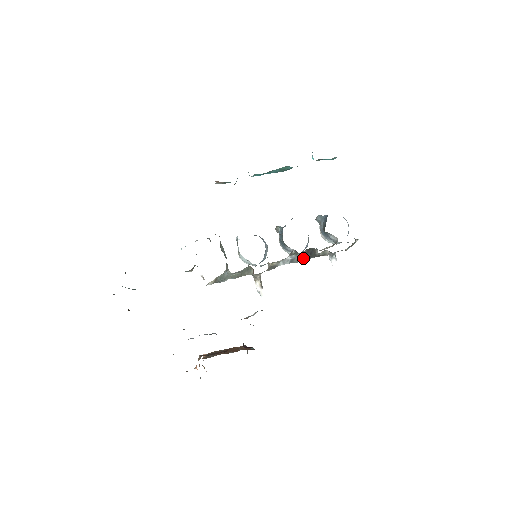
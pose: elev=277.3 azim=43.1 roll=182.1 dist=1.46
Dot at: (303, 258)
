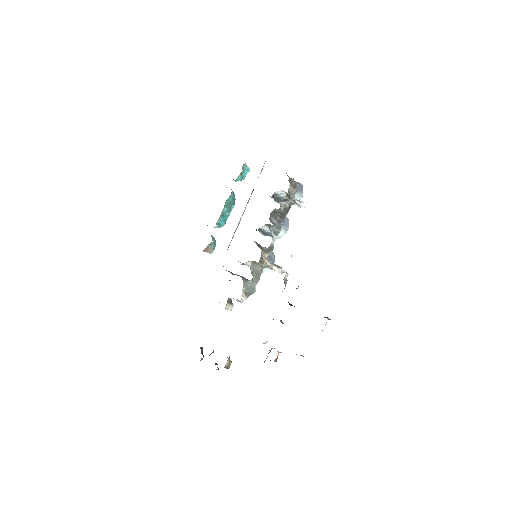
Dot at: (280, 224)
